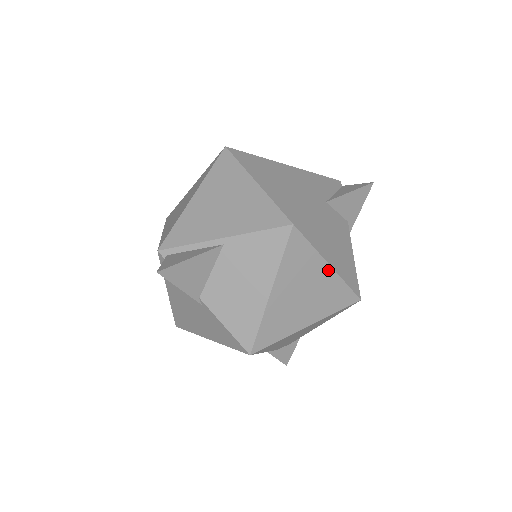
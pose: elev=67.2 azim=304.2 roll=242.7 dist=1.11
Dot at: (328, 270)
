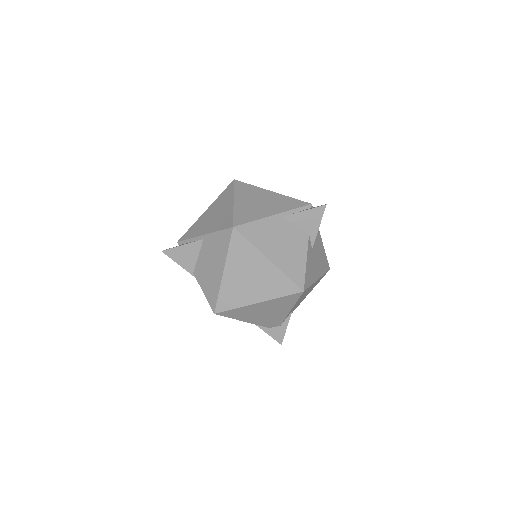
Dot at: (268, 263)
